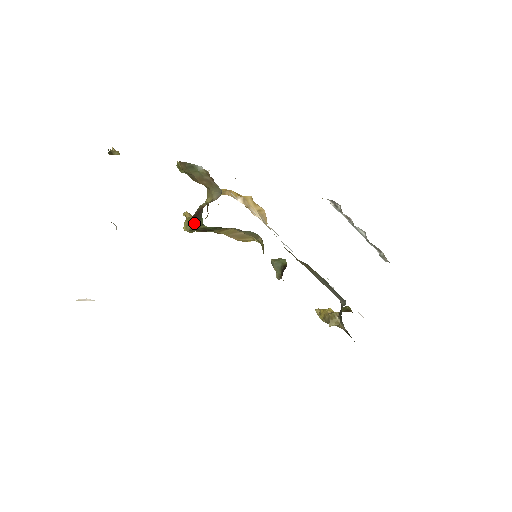
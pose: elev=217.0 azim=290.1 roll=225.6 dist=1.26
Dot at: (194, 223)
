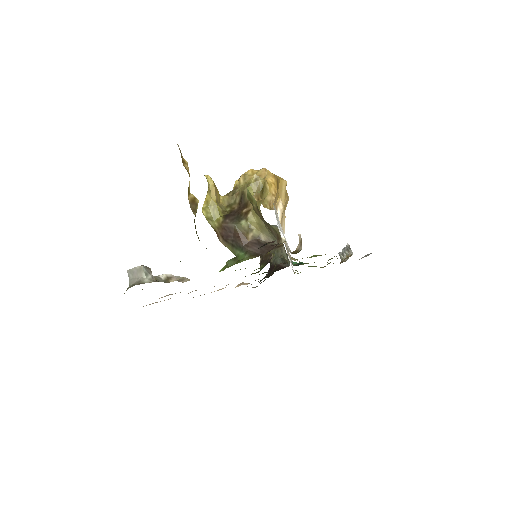
Dot at: (225, 240)
